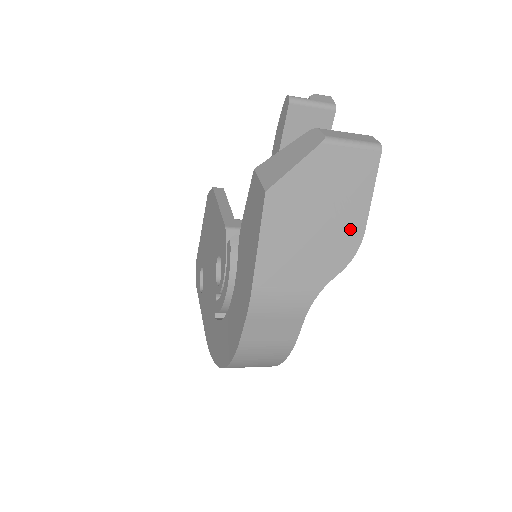
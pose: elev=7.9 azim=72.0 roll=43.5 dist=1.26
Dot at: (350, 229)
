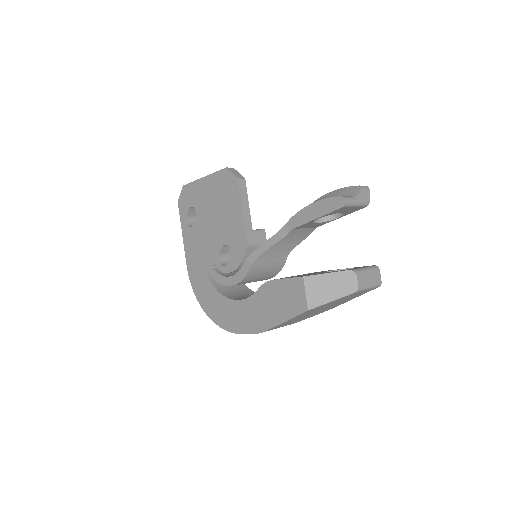
Dot at: (334, 306)
